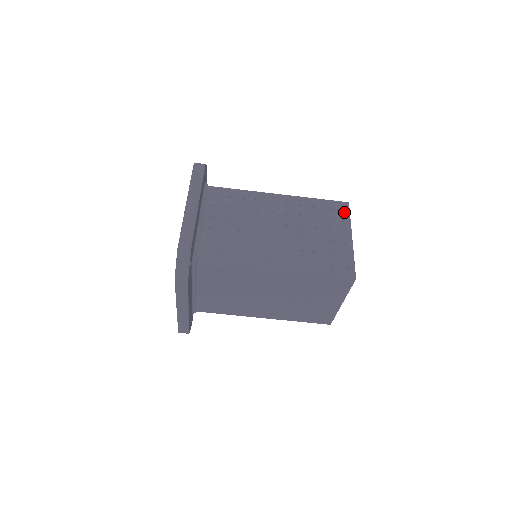
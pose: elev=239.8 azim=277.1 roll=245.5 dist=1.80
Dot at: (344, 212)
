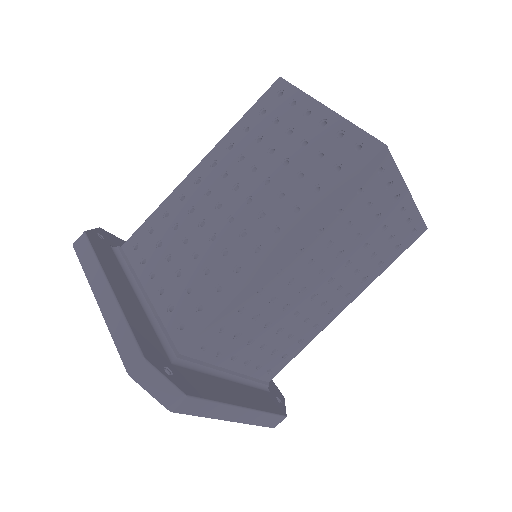
Dot at: (286, 93)
